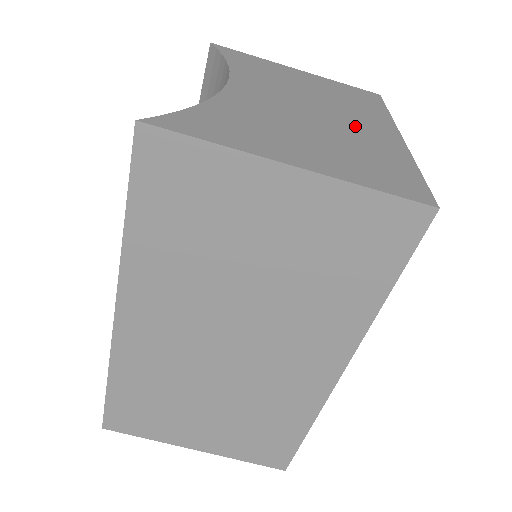
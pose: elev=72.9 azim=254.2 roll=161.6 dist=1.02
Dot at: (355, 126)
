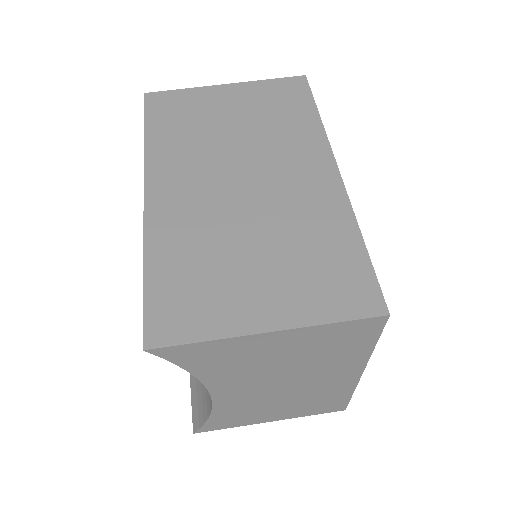
Dot at: occluded
